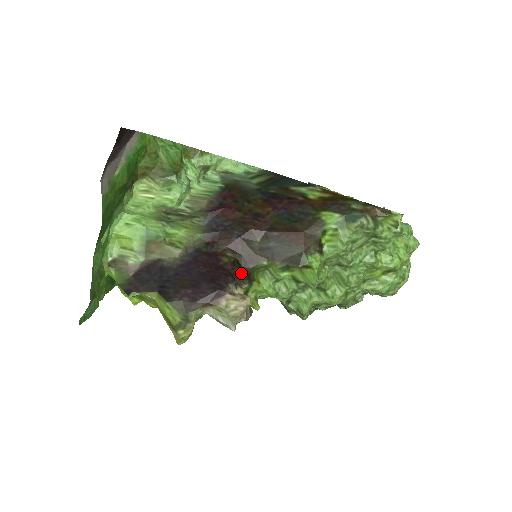
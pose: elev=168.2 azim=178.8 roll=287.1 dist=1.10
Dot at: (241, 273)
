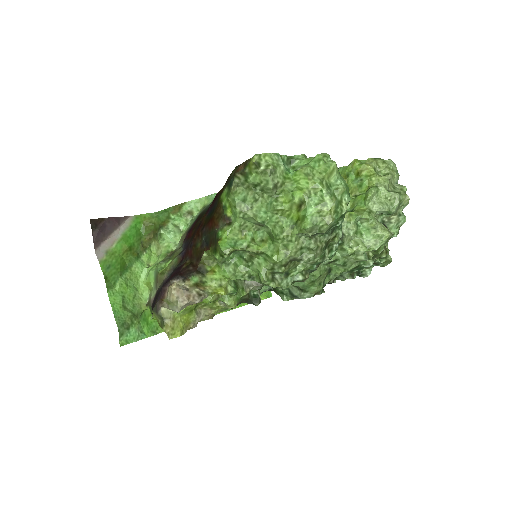
Dot at: (190, 270)
